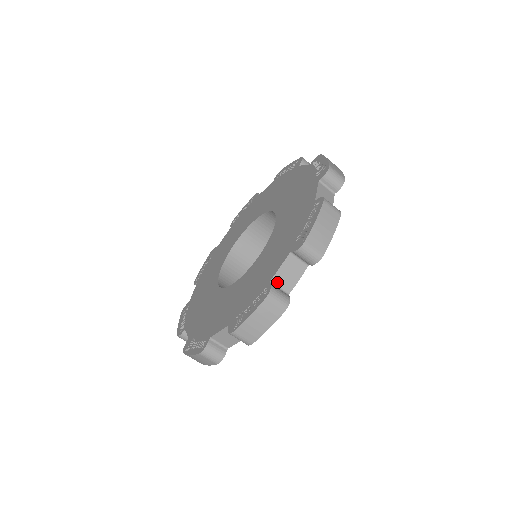
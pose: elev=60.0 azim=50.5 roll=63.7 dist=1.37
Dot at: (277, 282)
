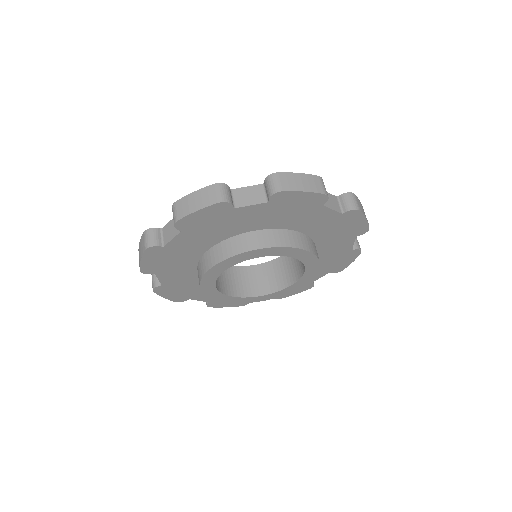
Dot at: occluded
